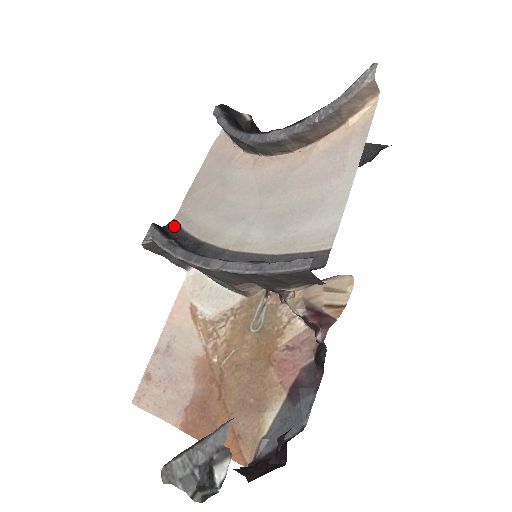
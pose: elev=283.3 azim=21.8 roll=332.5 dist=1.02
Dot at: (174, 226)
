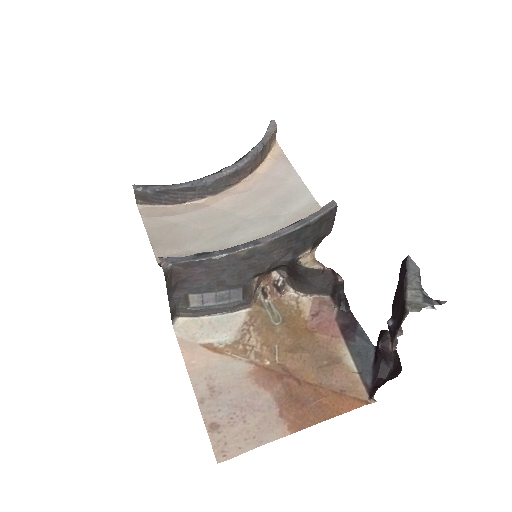
Dot at: occluded
